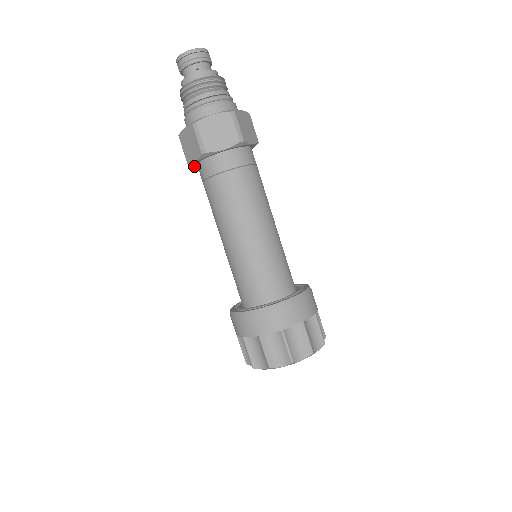
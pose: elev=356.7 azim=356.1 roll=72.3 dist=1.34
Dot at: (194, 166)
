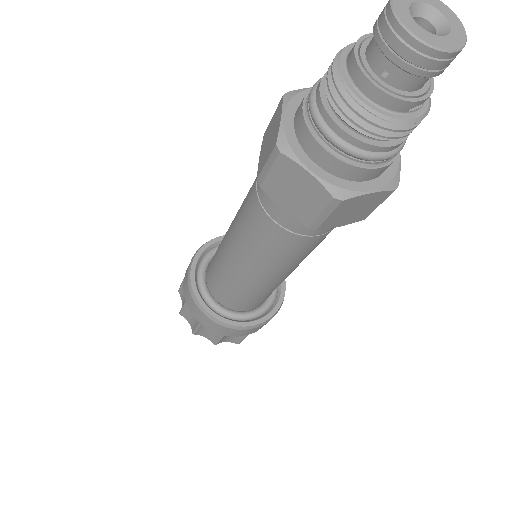
Dot at: occluded
